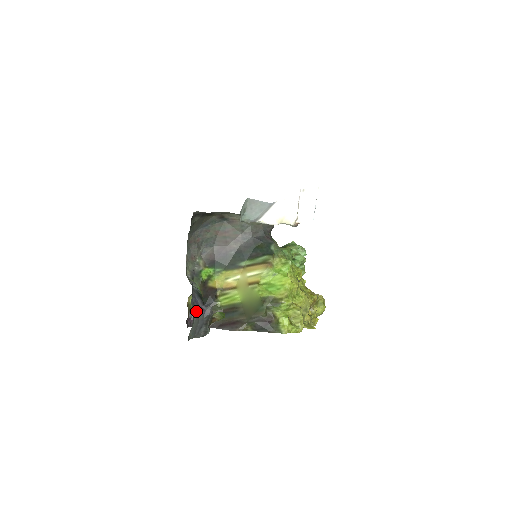
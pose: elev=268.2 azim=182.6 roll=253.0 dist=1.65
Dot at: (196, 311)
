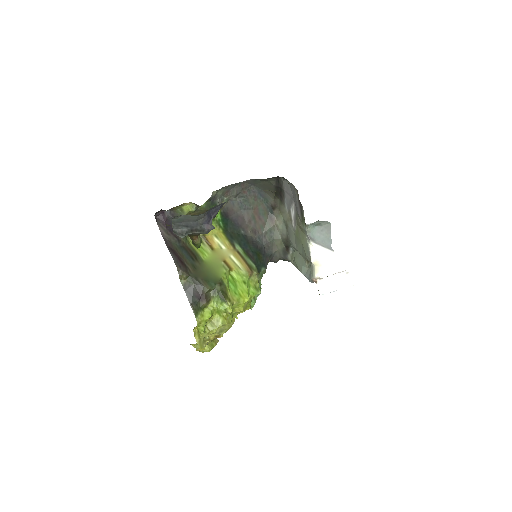
Dot at: (207, 214)
